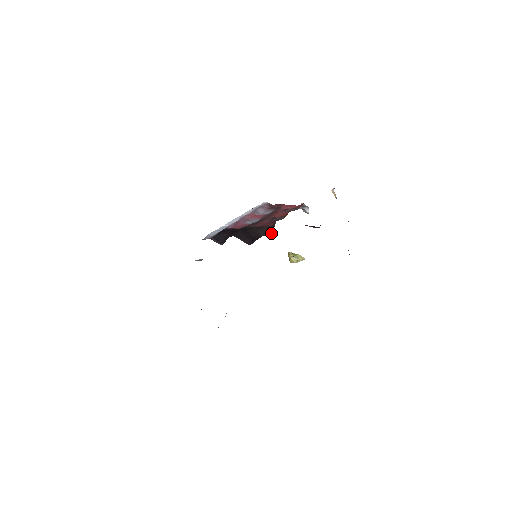
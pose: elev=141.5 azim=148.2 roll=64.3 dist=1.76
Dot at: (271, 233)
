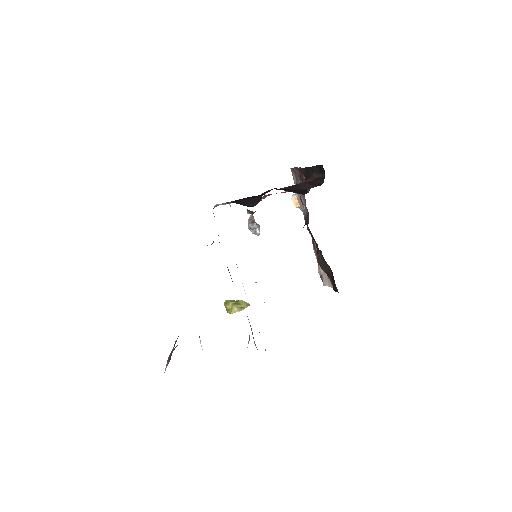
Dot at: (322, 183)
